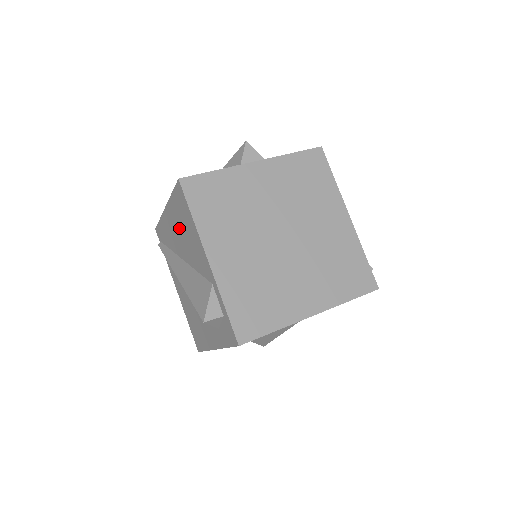
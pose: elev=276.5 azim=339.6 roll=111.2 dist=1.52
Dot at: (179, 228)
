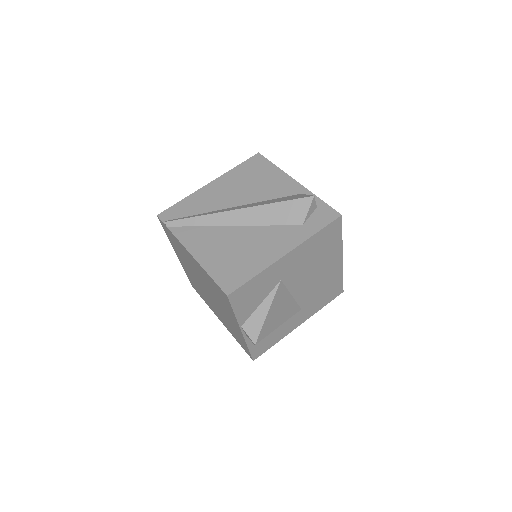
Dot at: (240, 184)
